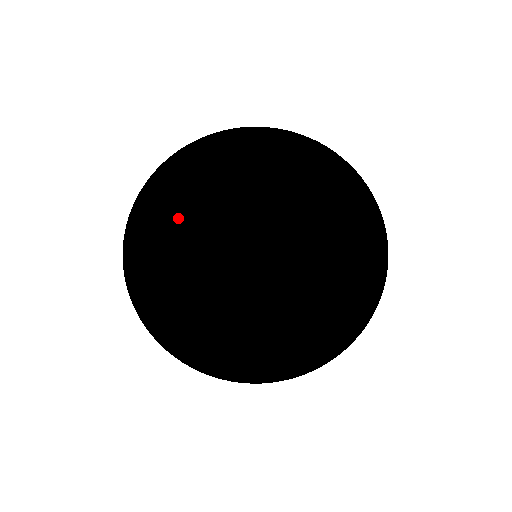
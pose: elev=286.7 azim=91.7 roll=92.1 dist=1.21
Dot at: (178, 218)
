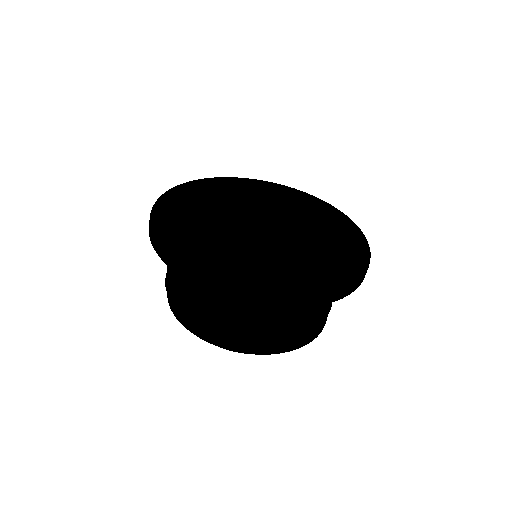
Dot at: (204, 223)
